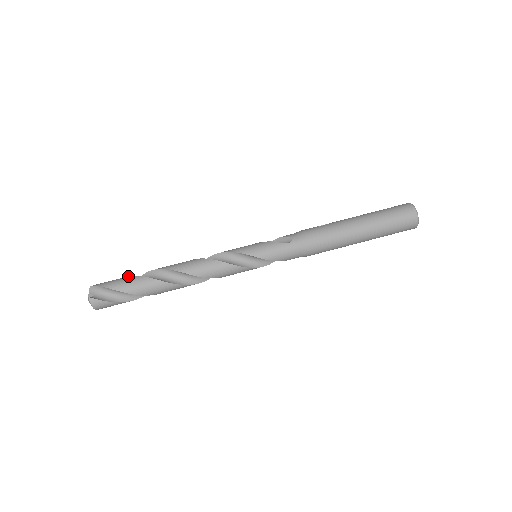
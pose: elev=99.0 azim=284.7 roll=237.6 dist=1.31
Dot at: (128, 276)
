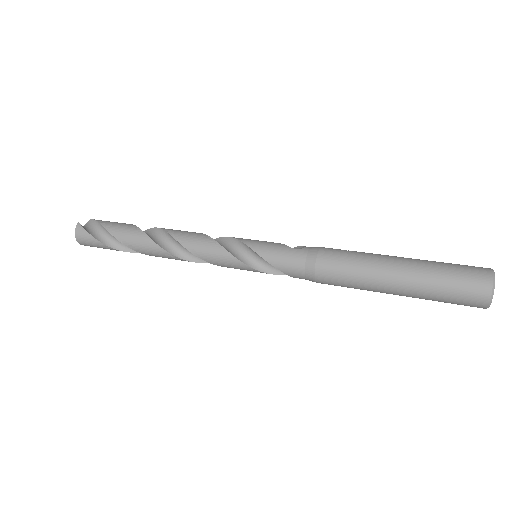
Dot at: occluded
